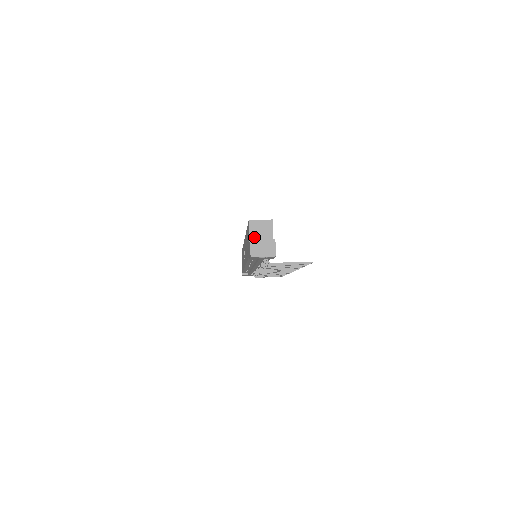
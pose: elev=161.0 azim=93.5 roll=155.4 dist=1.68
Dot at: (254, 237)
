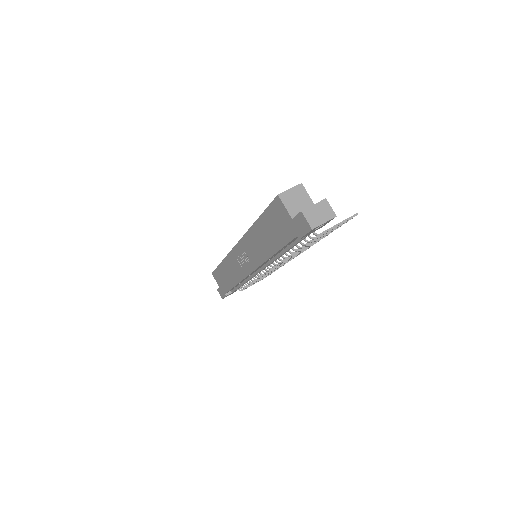
Dot at: (294, 211)
